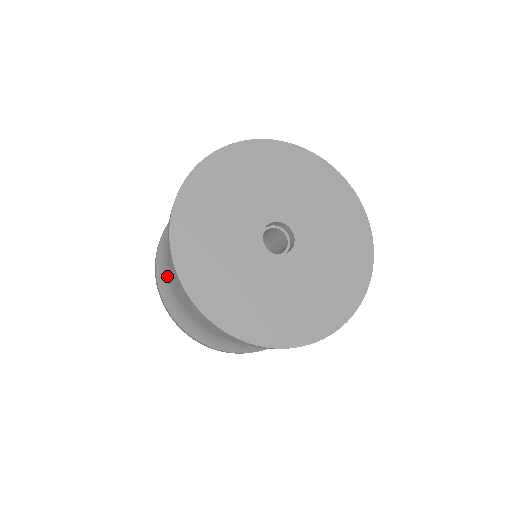
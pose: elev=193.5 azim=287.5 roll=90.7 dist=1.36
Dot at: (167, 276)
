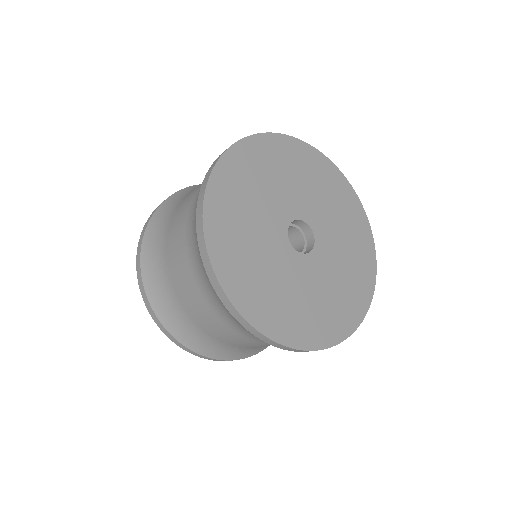
Dot at: (184, 322)
